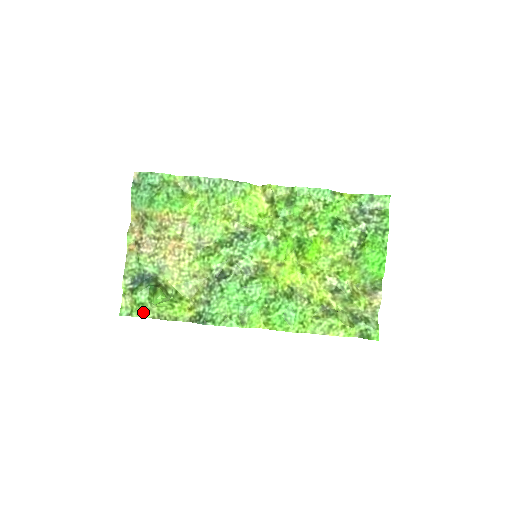
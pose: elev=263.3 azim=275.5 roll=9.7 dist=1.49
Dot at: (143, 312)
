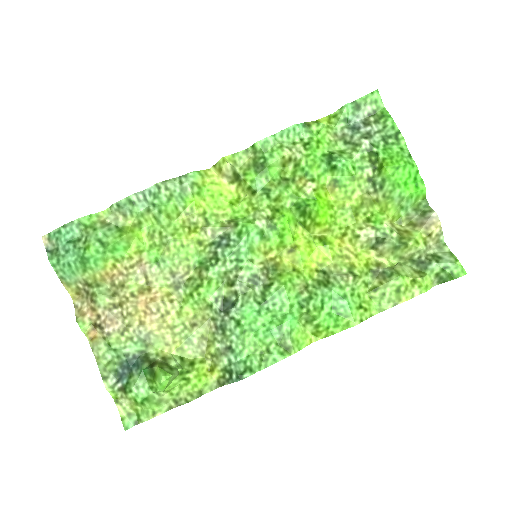
Dot at: (153, 409)
